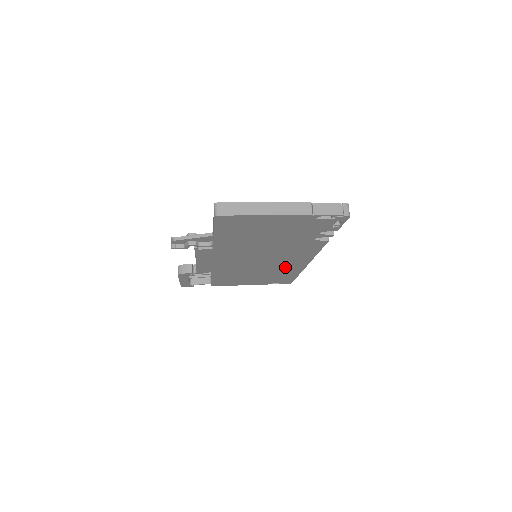
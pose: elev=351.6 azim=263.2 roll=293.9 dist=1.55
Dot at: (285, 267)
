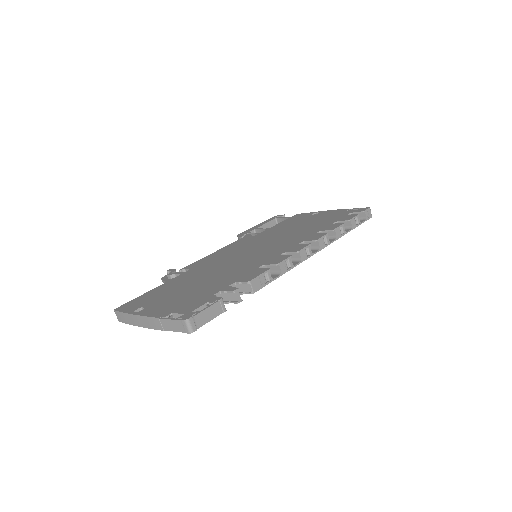
Dot at: occluded
